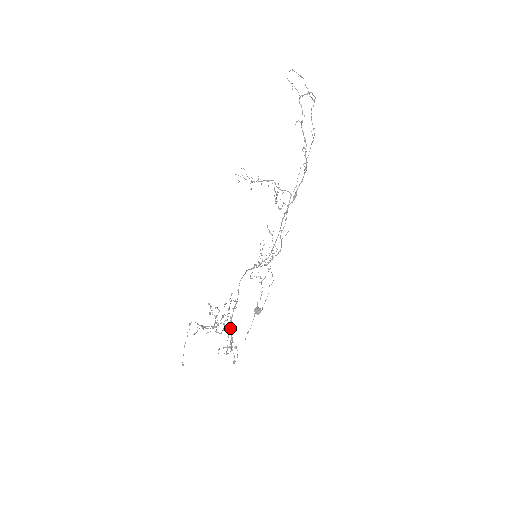
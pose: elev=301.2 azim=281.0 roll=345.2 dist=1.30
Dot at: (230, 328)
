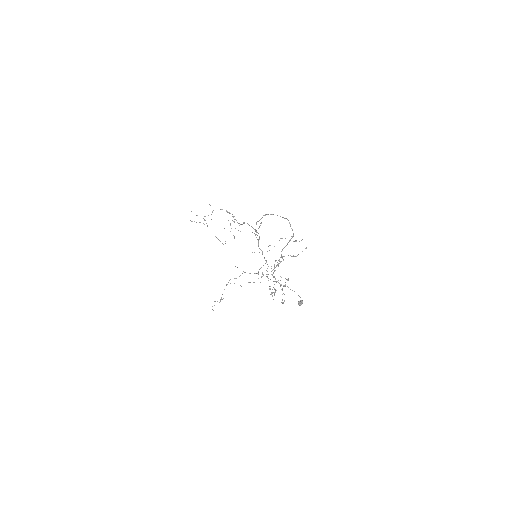
Dot at: occluded
